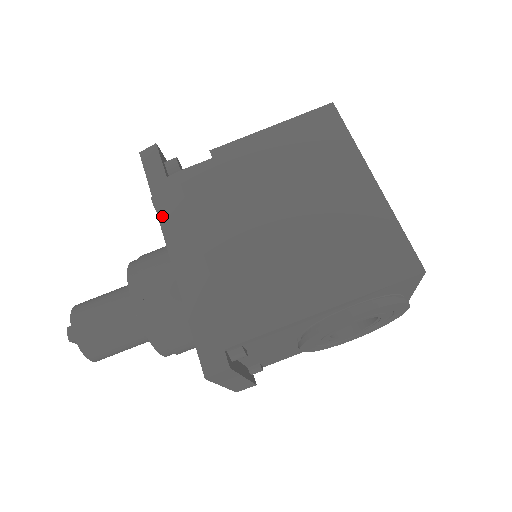
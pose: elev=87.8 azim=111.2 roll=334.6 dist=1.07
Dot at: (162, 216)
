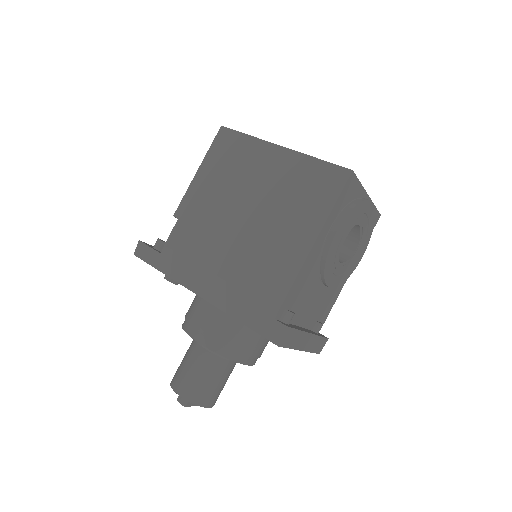
Dot at: (176, 278)
